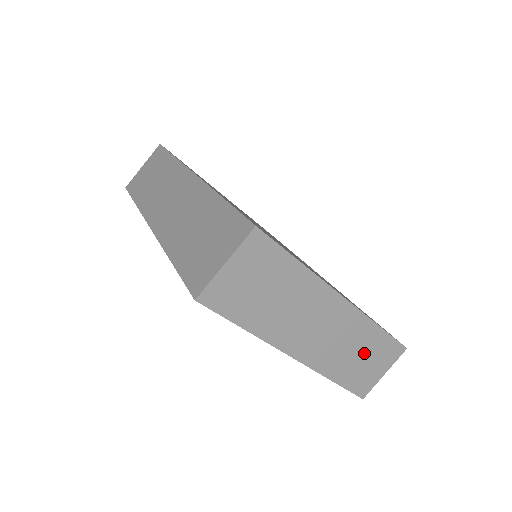
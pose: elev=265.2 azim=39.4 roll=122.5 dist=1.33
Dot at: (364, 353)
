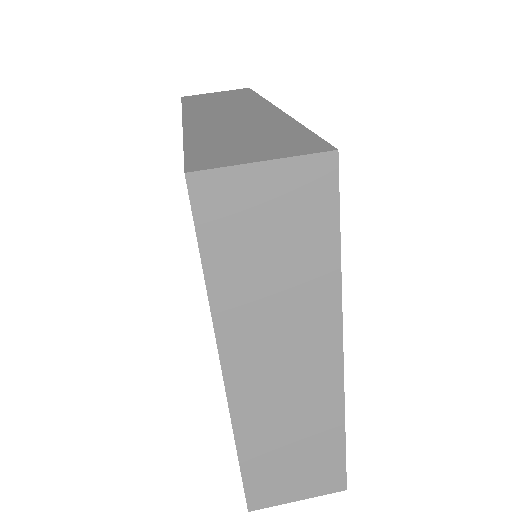
Dot at: (301, 451)
